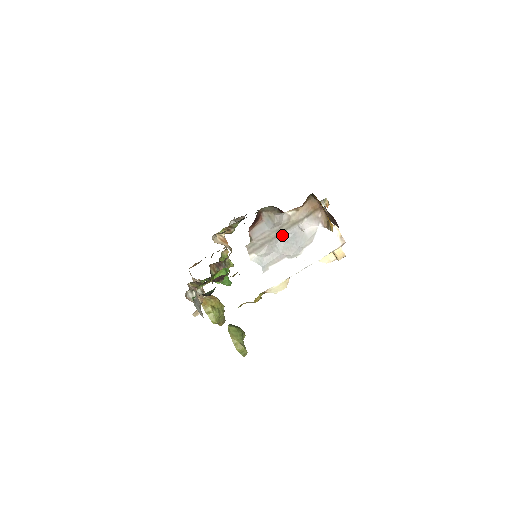
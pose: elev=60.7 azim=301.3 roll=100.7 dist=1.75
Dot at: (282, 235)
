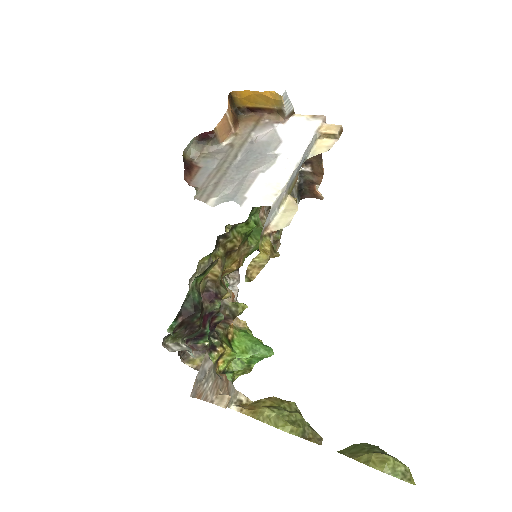
Dot at: (236, 162)
